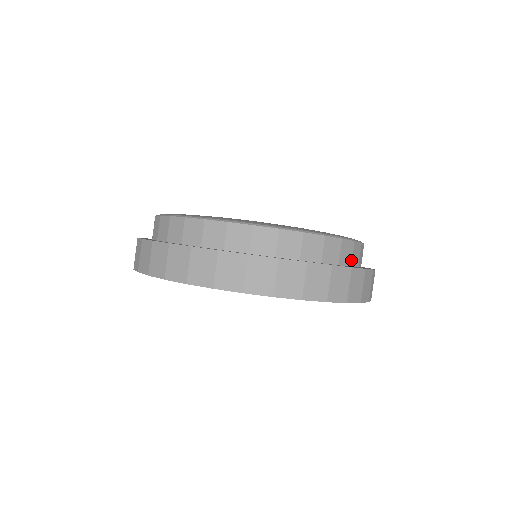
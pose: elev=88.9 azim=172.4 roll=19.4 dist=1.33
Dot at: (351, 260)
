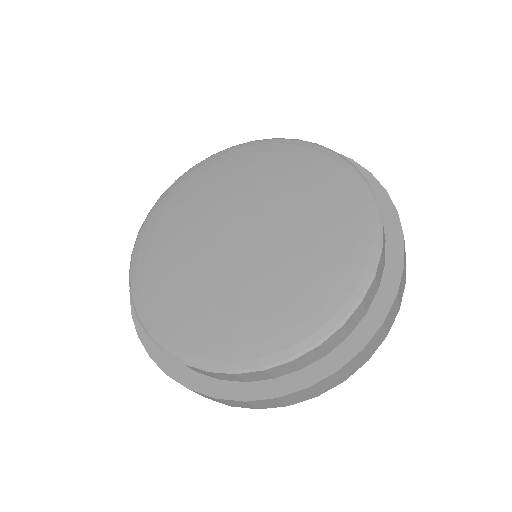
Dot at: (384, 237)
